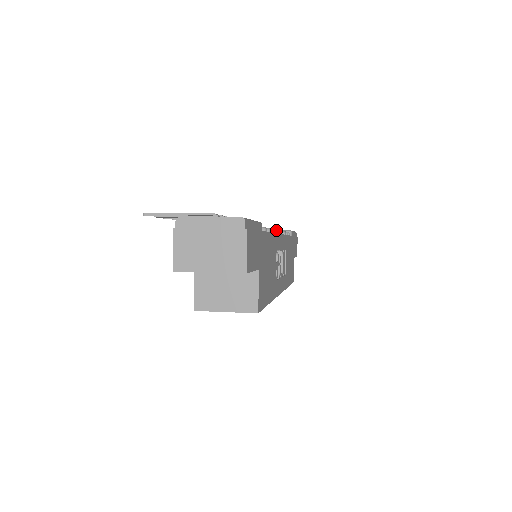
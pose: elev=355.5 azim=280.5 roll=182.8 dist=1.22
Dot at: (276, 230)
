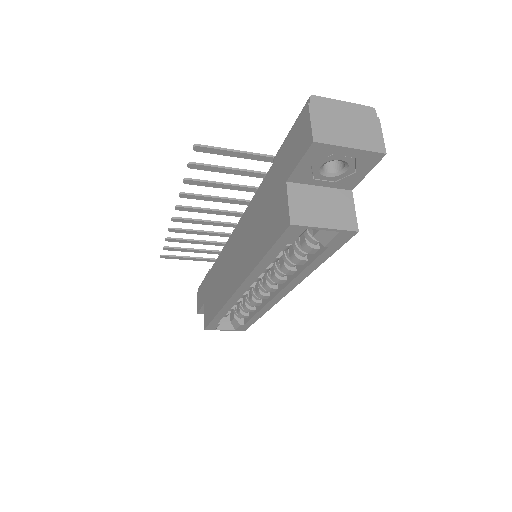
Dot at: occluded
